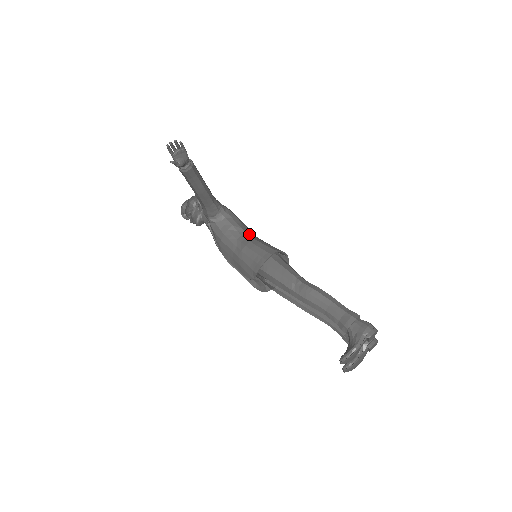
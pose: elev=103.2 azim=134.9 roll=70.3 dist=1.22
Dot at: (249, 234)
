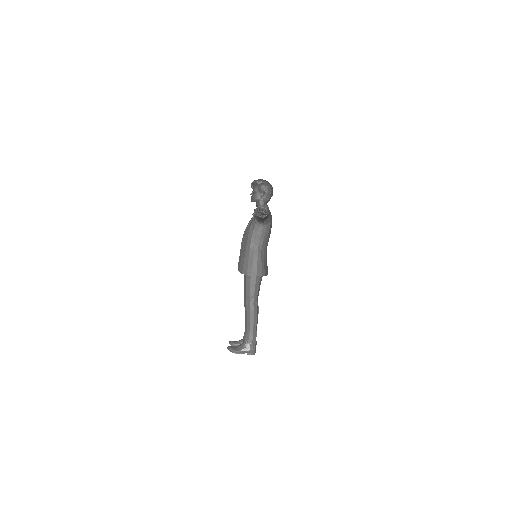
Dot at: (263, 248)
